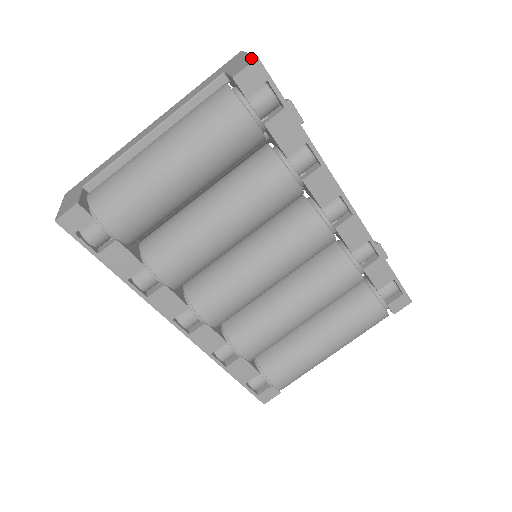
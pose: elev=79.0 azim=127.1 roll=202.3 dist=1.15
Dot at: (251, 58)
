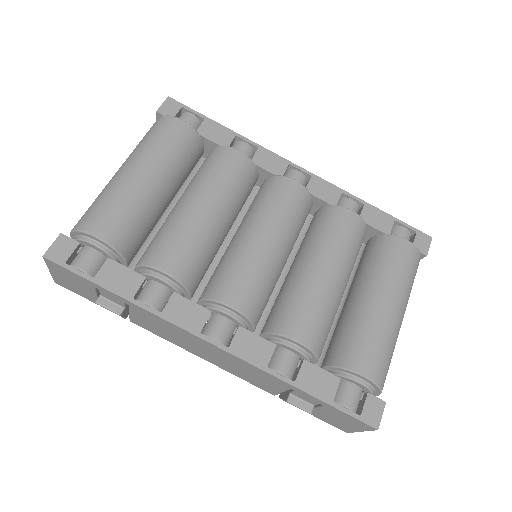
Dot at: occluded
